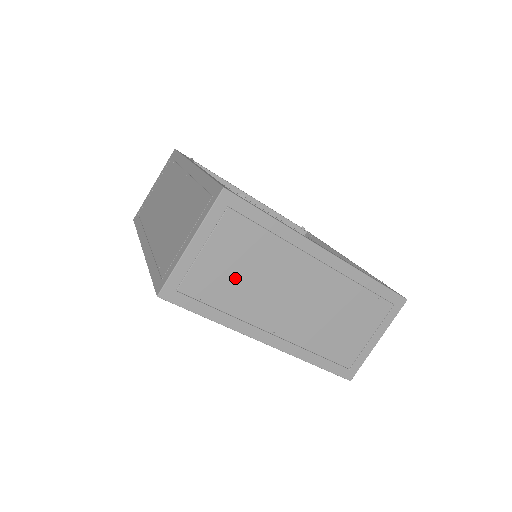
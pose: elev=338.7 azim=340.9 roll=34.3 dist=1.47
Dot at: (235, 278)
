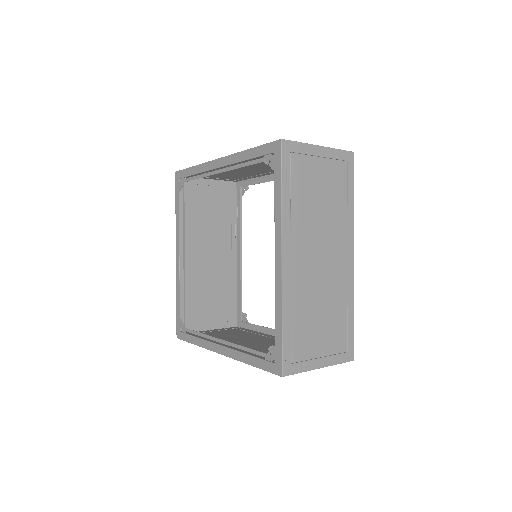
Dot at: (314, 195)
